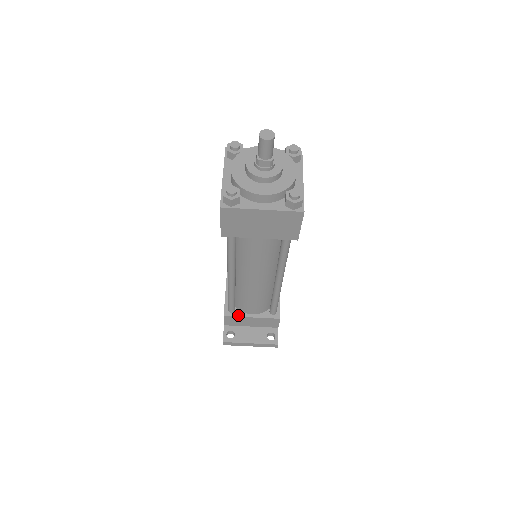
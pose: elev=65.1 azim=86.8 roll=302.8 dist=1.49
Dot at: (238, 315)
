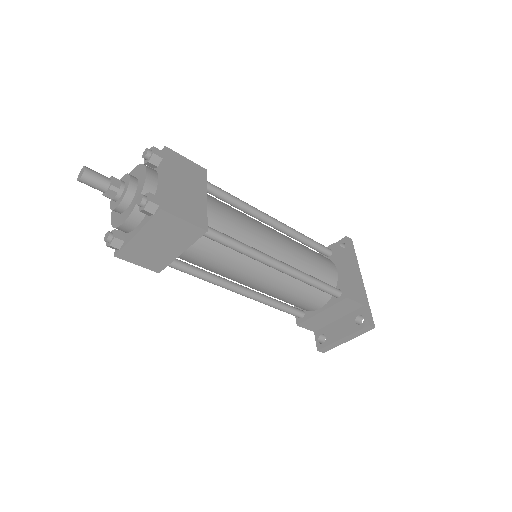
Dot at: (308, 317)
